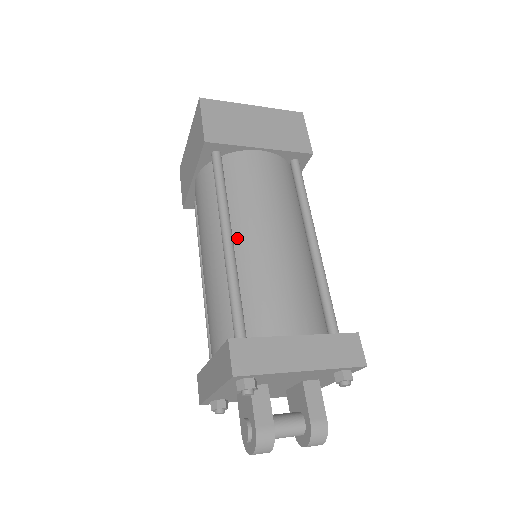
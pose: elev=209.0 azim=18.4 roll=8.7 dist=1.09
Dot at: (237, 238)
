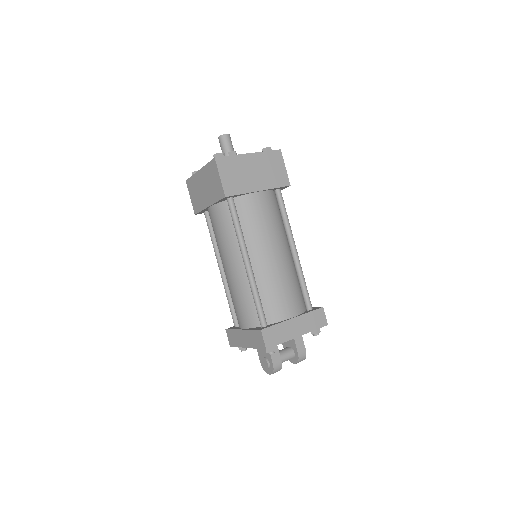
Dot at: (252, 260)
